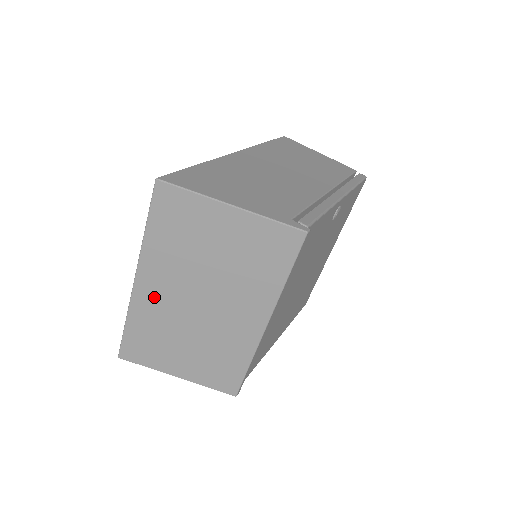
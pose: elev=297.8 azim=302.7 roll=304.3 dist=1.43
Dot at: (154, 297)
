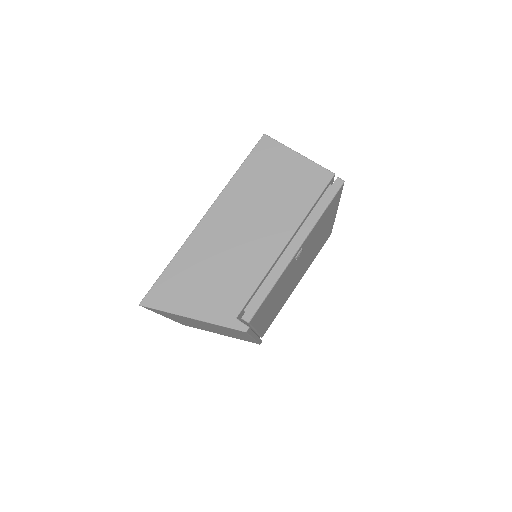
Dot at: (181, 321)
